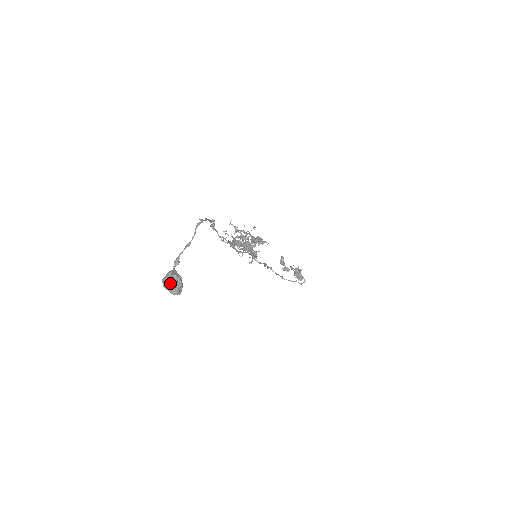
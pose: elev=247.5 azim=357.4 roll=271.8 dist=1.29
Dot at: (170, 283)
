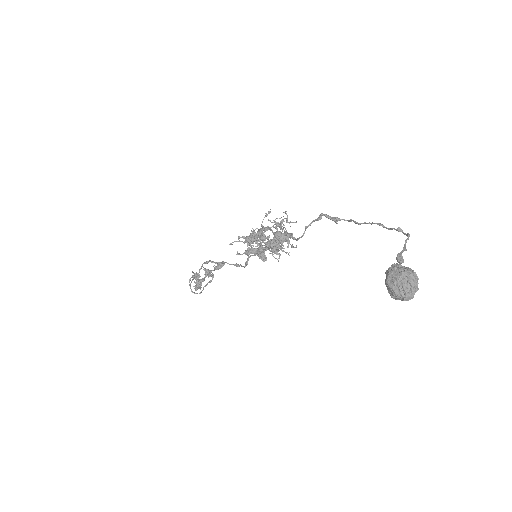
Dot at: (415, 285)
